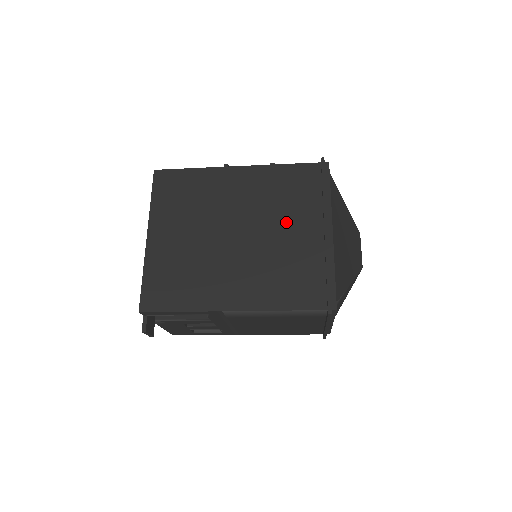
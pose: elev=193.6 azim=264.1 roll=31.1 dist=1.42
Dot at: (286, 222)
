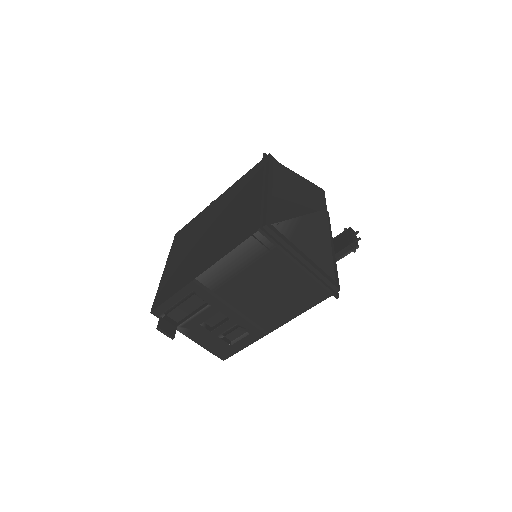
Dot at: (240, 202)
